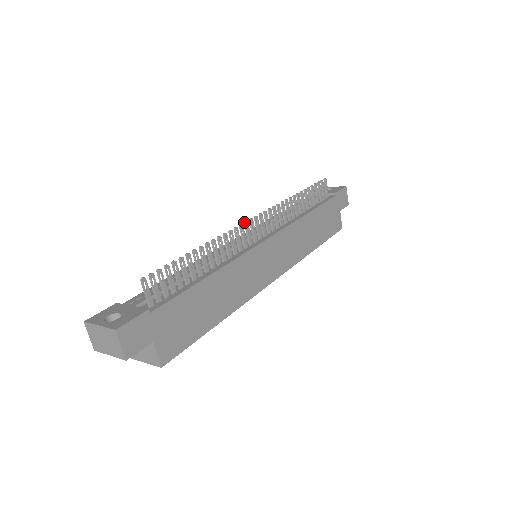
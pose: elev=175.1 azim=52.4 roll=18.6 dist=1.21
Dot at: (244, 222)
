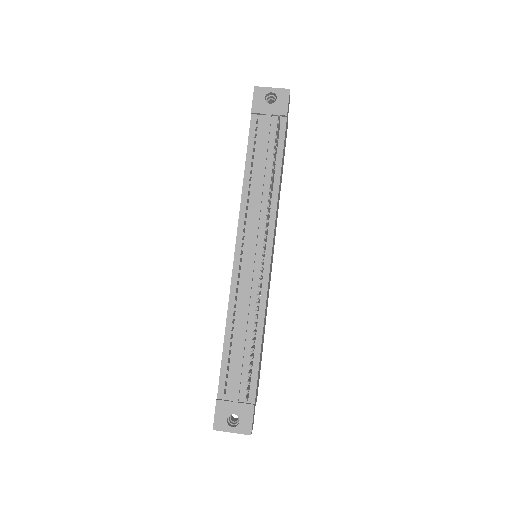
Dot at: (260, 270)
